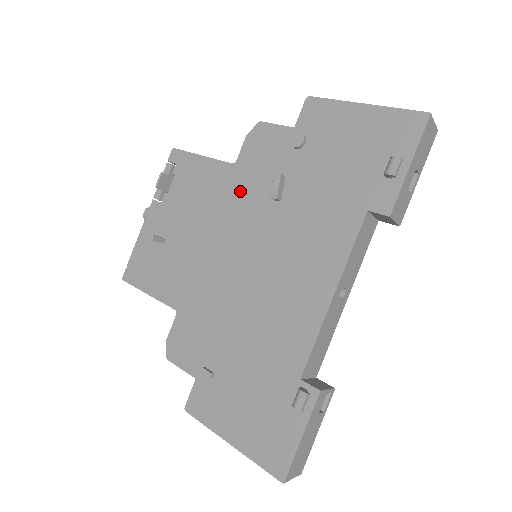
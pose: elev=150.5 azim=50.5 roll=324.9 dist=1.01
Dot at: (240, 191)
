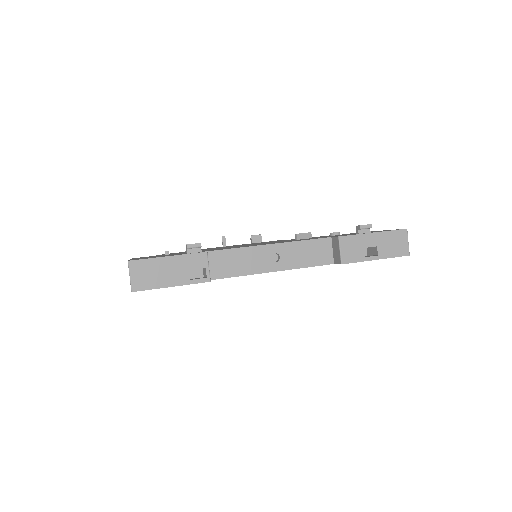
Dot at: (285, 240)
